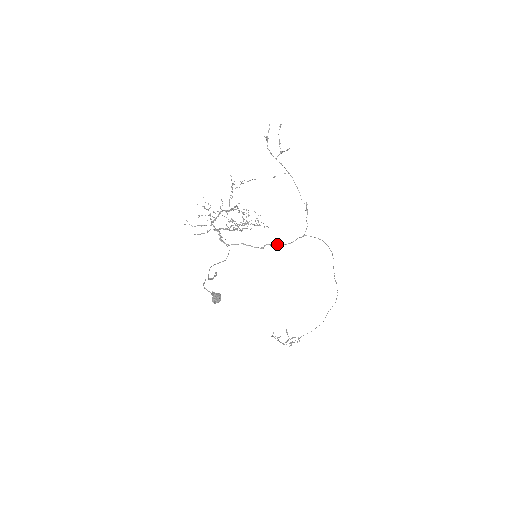
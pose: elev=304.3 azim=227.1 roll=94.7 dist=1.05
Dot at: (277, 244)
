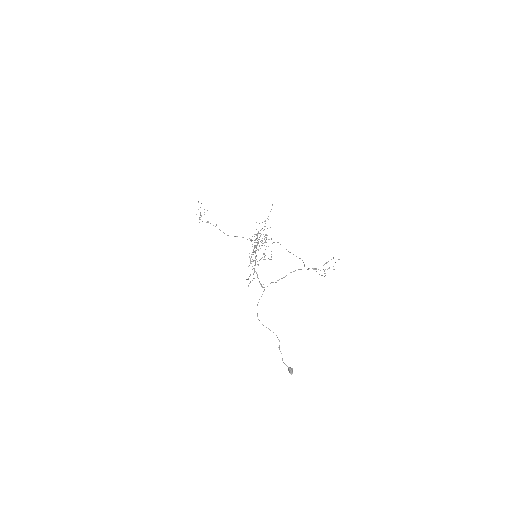
Dot at: occluded
